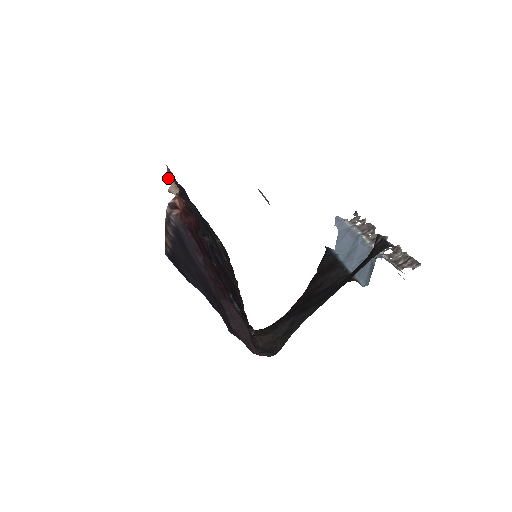
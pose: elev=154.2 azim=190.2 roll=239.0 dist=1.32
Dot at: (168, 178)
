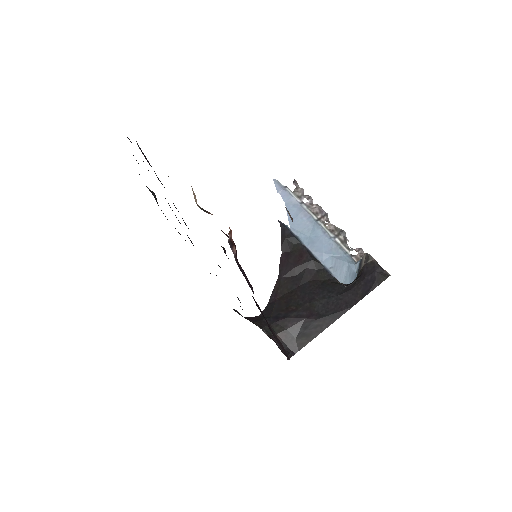
Dot at: occluded
